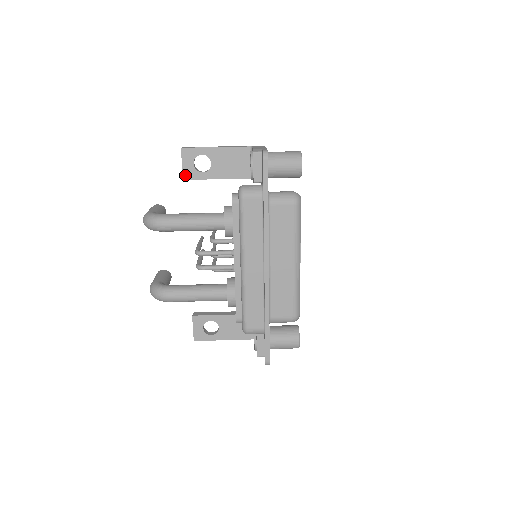
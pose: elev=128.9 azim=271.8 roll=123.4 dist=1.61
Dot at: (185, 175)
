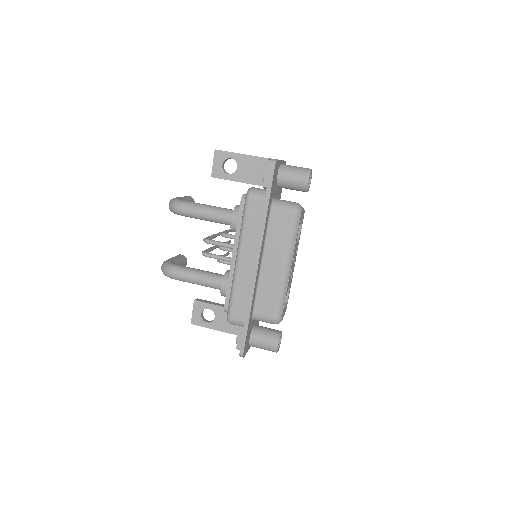
Dot at: (213, 173)
